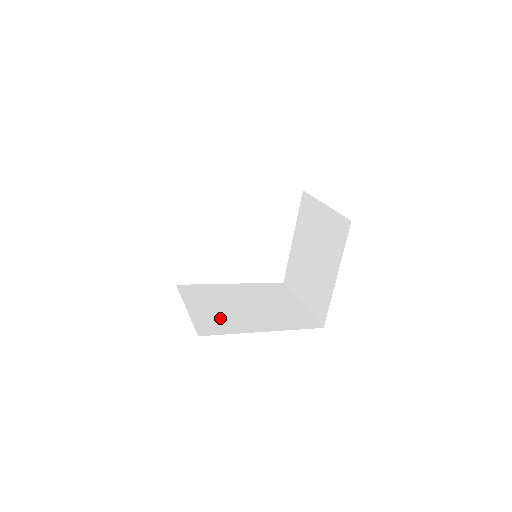
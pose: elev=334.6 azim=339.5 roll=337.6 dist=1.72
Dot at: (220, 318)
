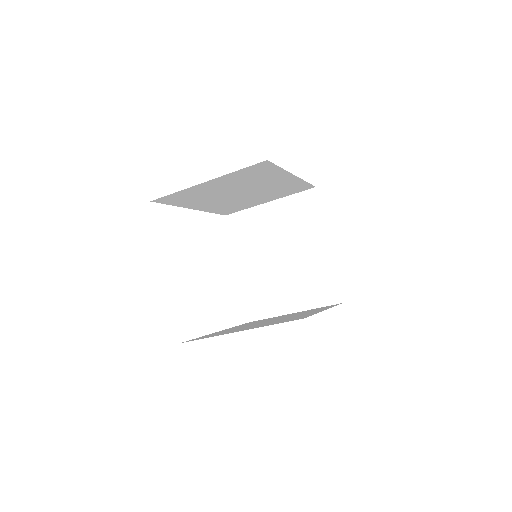
Dot at: occluded
